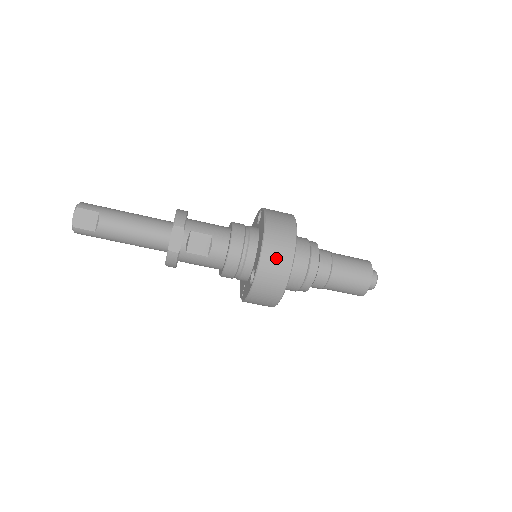
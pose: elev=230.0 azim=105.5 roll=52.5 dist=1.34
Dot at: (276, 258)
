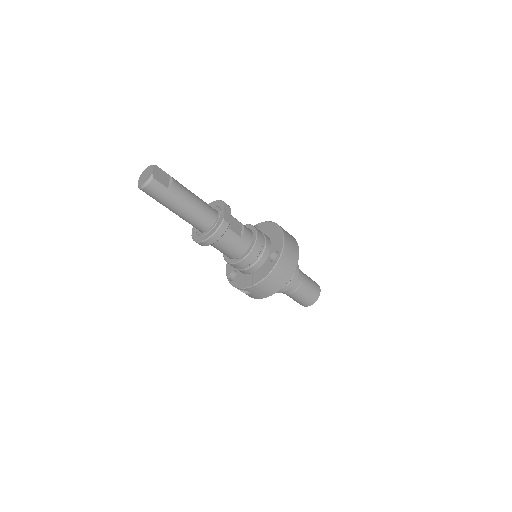
Dot at: (291, 243)
